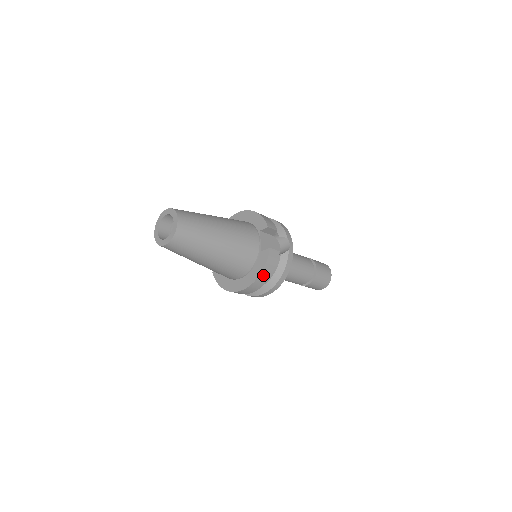
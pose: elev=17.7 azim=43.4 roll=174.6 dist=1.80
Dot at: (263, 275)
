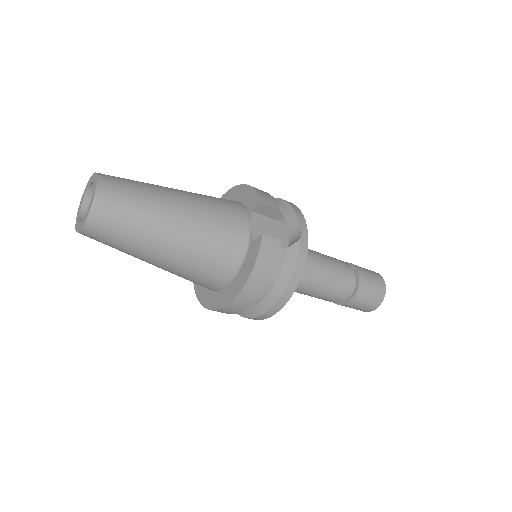
Dot at: (254, 279)
